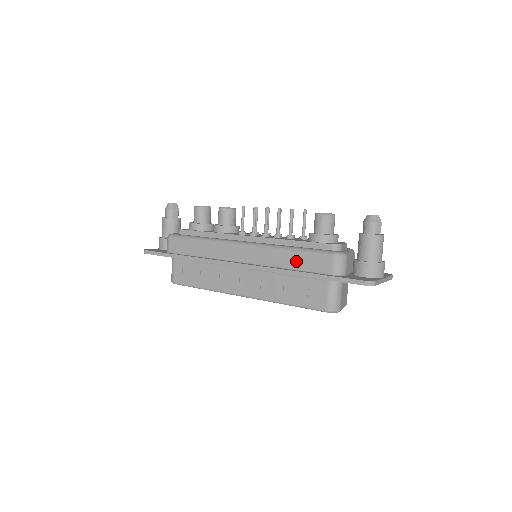
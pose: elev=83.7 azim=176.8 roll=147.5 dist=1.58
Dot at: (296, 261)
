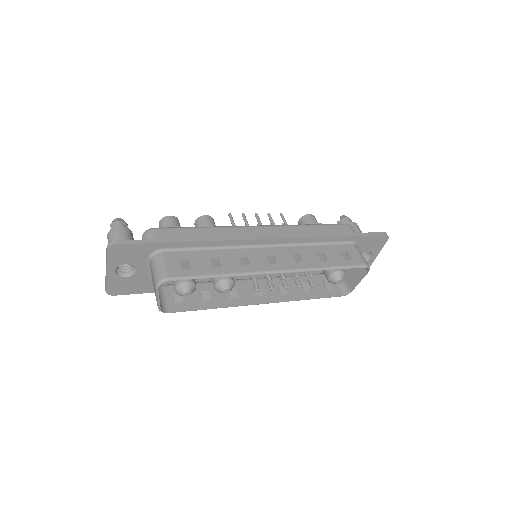
Dot at: (321, 231)
